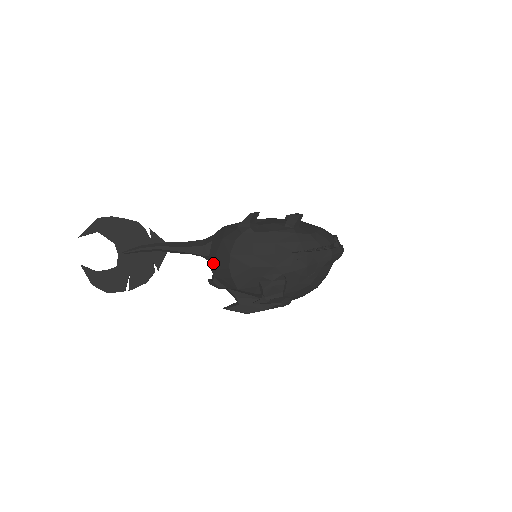
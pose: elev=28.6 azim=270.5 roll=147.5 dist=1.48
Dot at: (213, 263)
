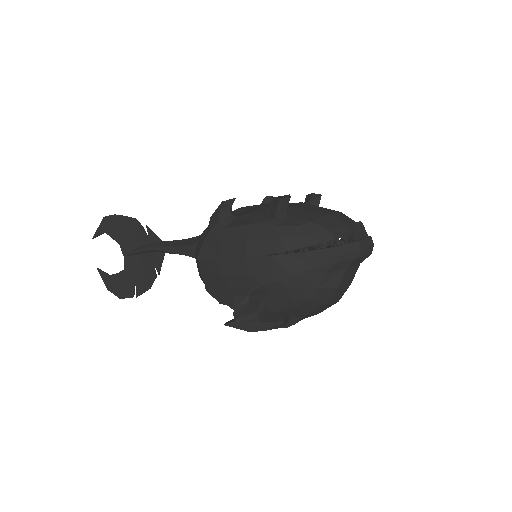
Dot at: occluded
